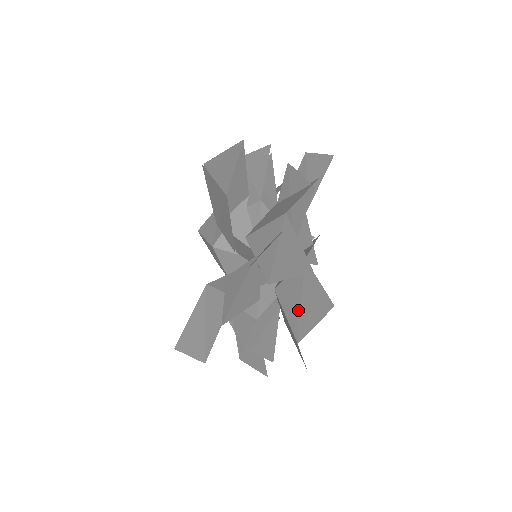
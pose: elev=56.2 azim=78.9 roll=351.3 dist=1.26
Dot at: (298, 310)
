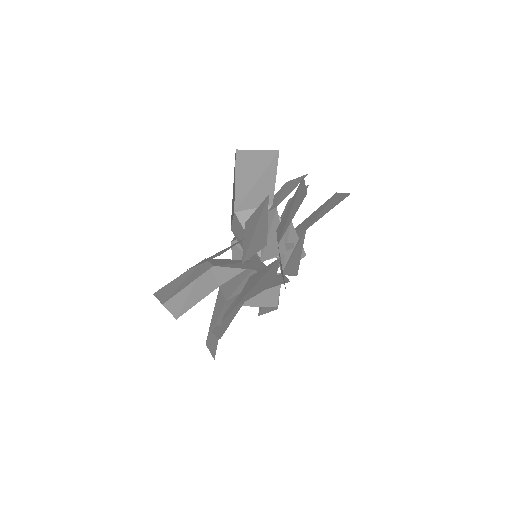
Dot at: (251, 288)
